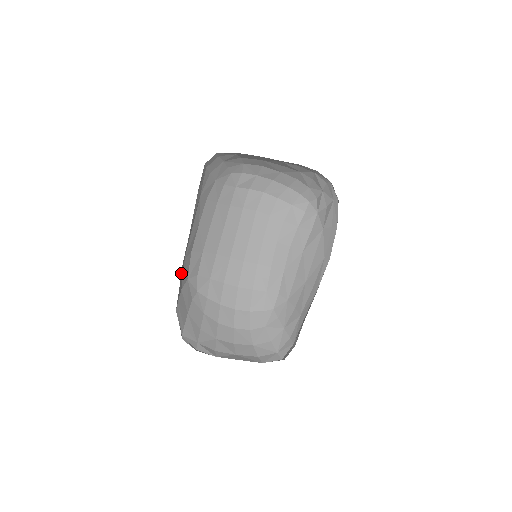
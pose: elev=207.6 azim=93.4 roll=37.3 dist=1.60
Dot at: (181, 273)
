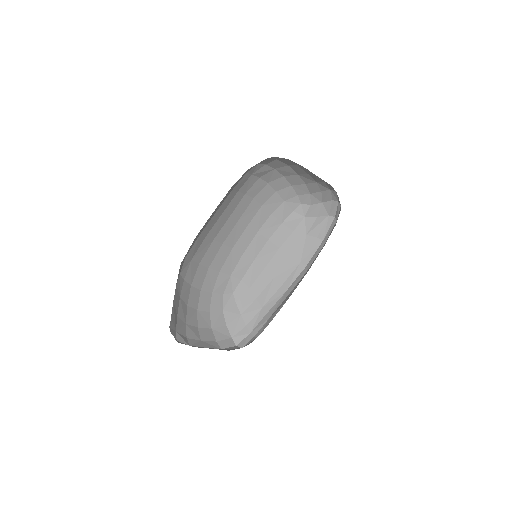
Dot at: occluded
